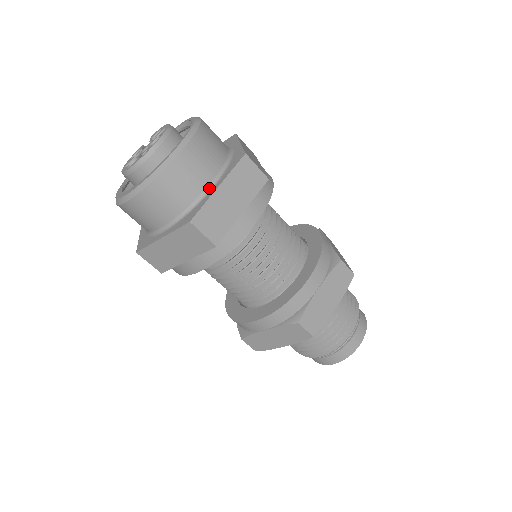
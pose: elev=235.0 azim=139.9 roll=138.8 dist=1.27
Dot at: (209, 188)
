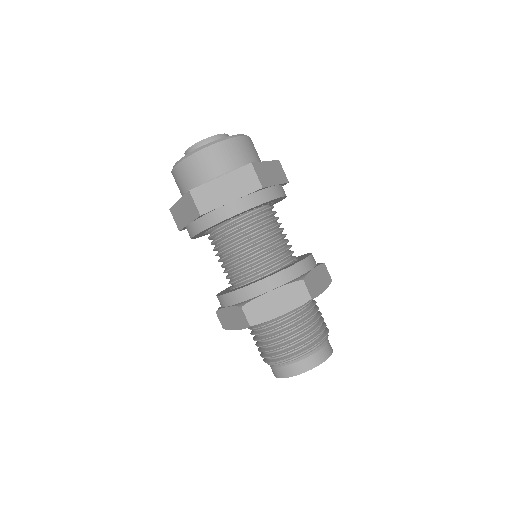
Dot at: occluded
